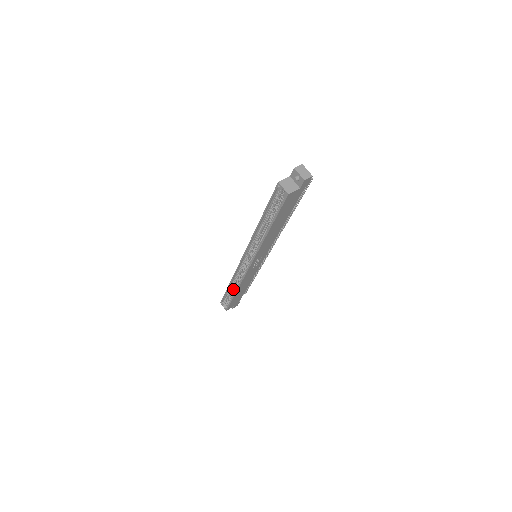
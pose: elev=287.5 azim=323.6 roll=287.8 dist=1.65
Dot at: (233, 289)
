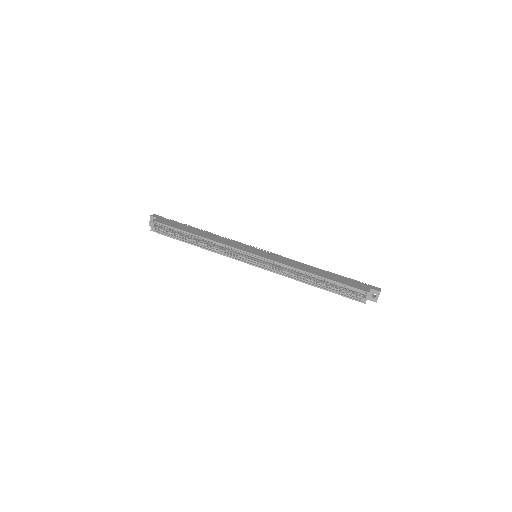
Dot at: (190, 236)
